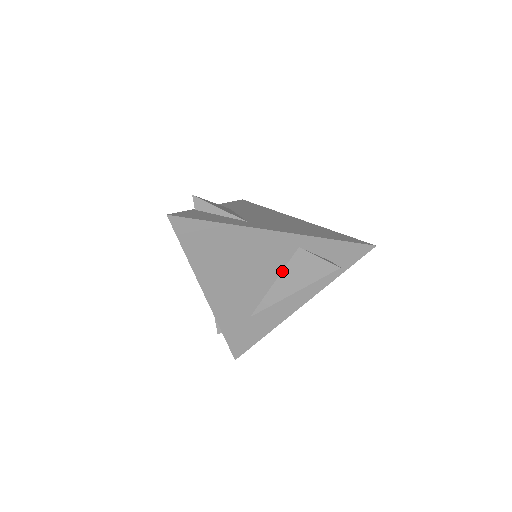
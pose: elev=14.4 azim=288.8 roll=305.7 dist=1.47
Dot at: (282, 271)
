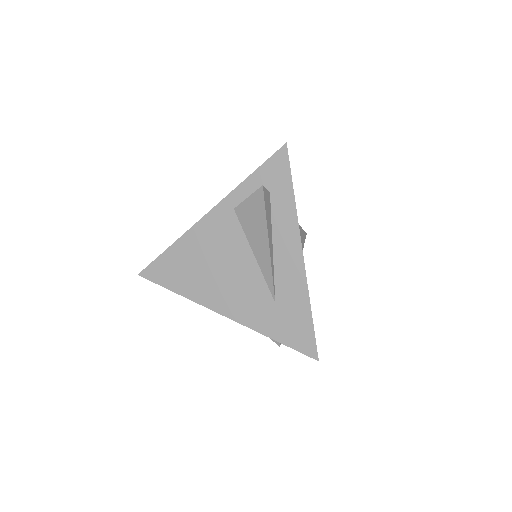
Dot at: (247, 239)
